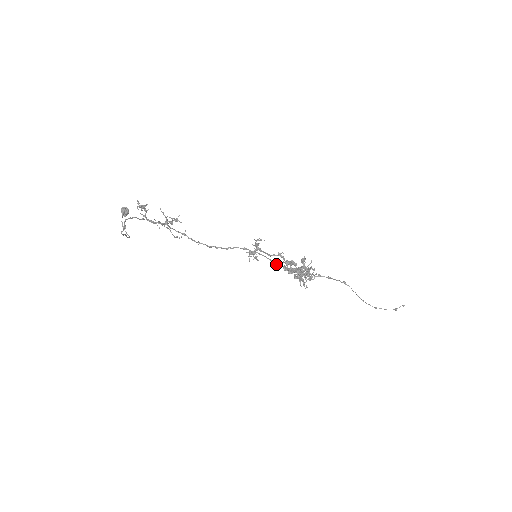
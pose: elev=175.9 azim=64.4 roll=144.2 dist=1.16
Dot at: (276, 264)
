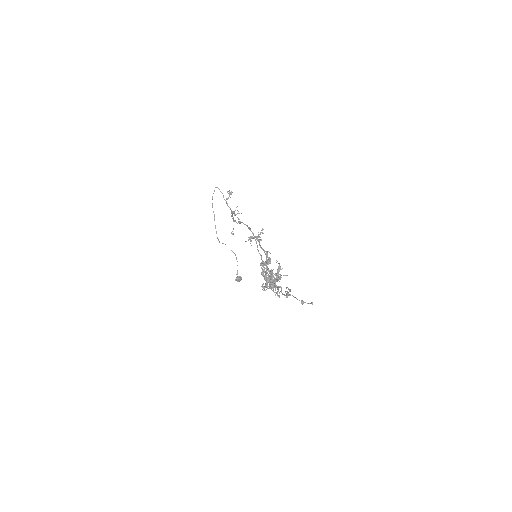
Dot at: (258, 250)
